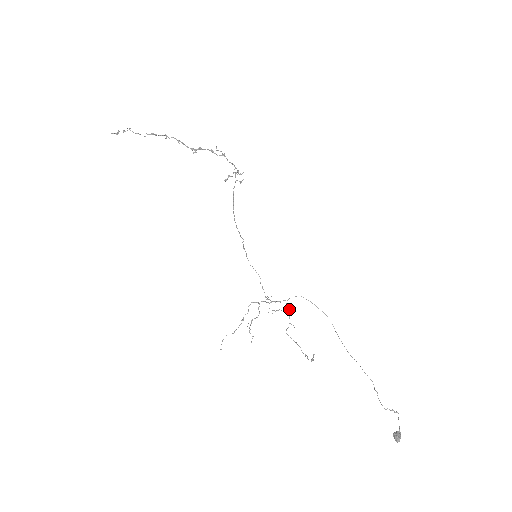
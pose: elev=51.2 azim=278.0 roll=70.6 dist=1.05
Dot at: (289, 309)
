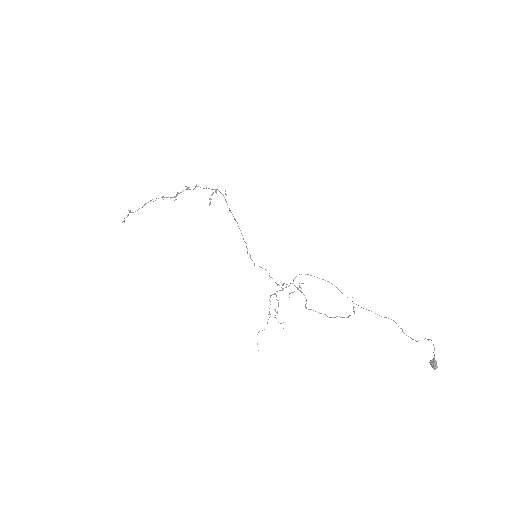
Dot at: occluded
